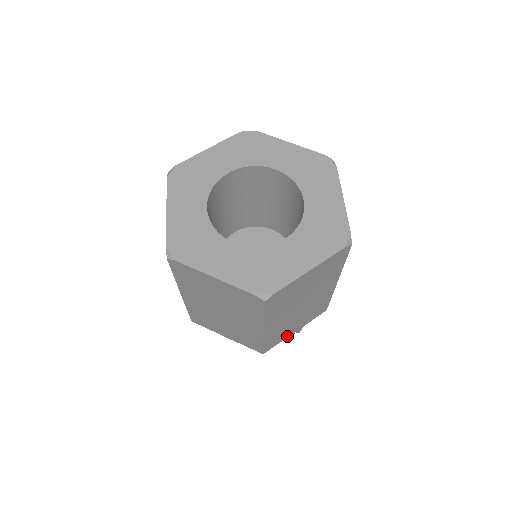
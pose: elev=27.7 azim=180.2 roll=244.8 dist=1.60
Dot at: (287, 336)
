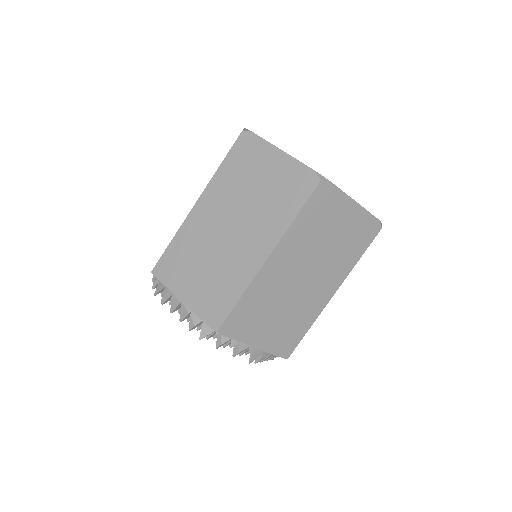
Dot at: (247, 340)
